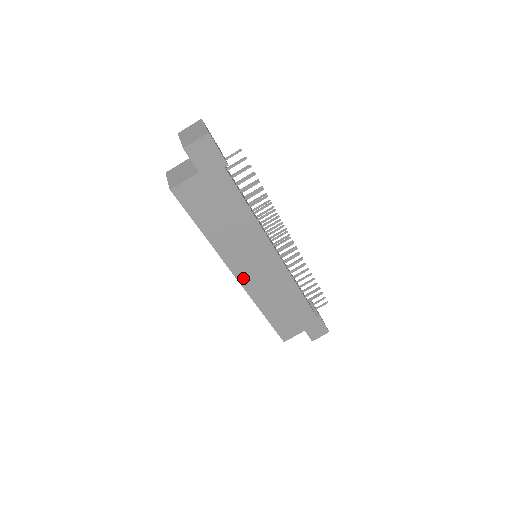
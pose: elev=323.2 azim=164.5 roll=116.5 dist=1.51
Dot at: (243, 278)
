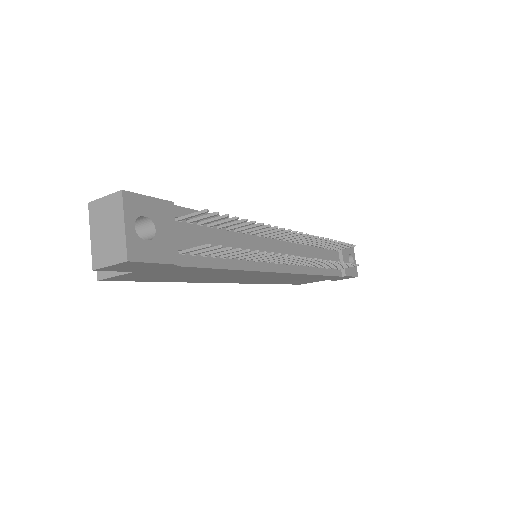
Dot at: (237, 282)
